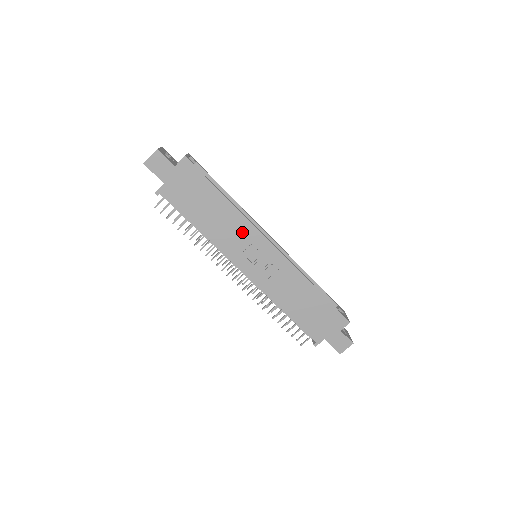
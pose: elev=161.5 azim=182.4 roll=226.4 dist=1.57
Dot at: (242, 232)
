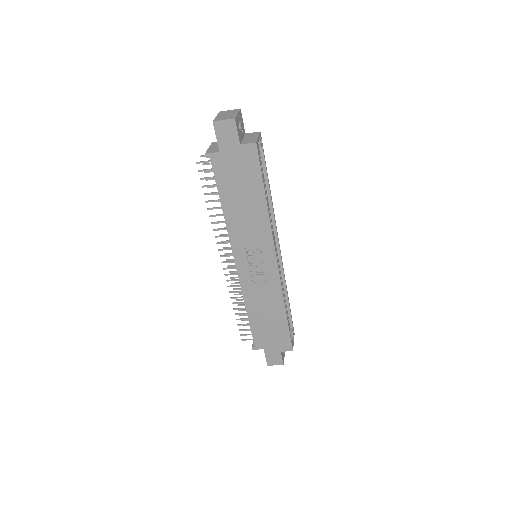
Dot at: (259, 236)
